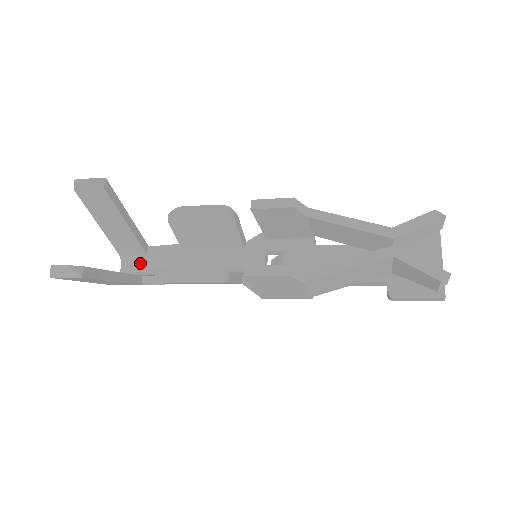
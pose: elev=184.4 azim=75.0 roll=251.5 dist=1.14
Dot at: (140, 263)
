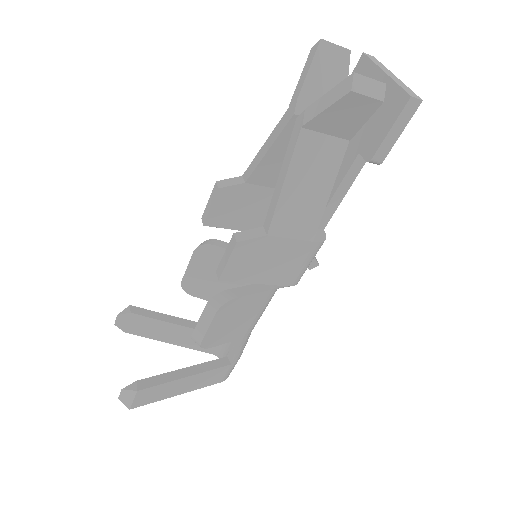
Dot at: (227, 348)
